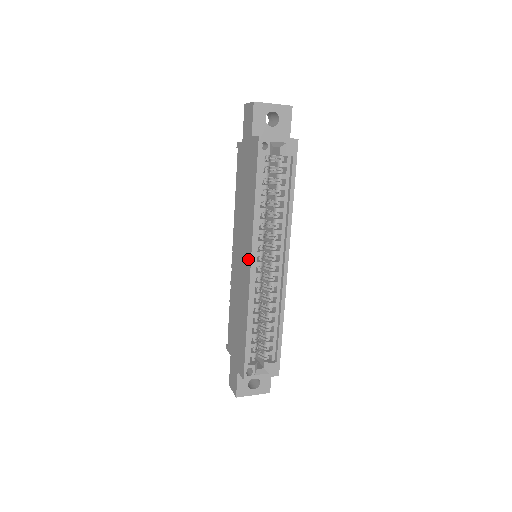
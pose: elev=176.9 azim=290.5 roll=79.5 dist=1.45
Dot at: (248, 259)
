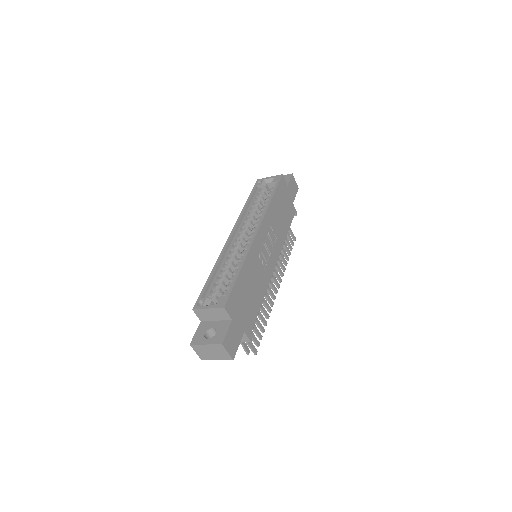
Dot at: occluded
